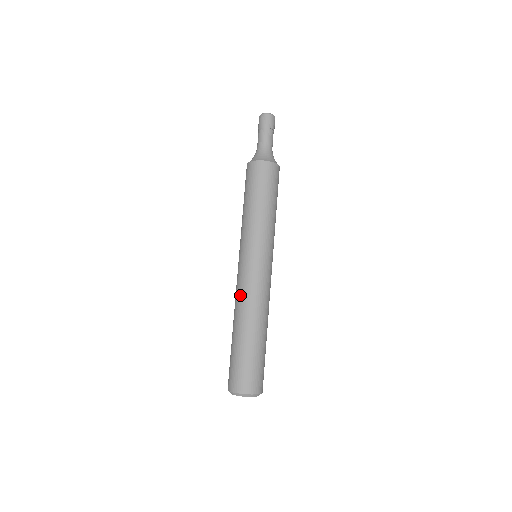
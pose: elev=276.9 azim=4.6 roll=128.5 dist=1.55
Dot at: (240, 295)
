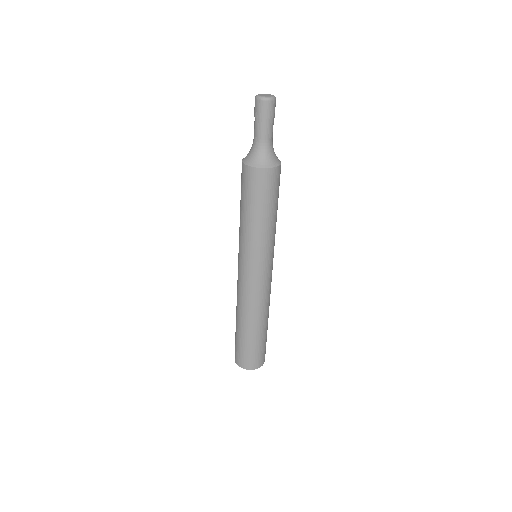
Dot at: (244, 299)
